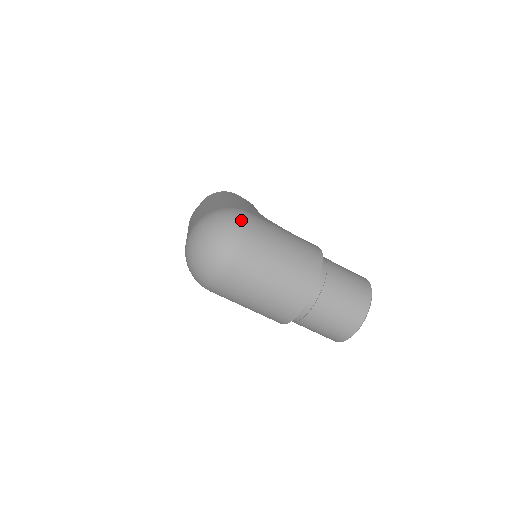
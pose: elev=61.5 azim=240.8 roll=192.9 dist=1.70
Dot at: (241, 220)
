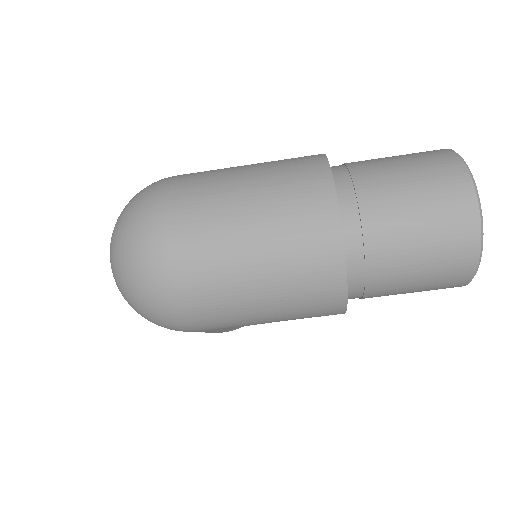
Dot at: (158, 181)
